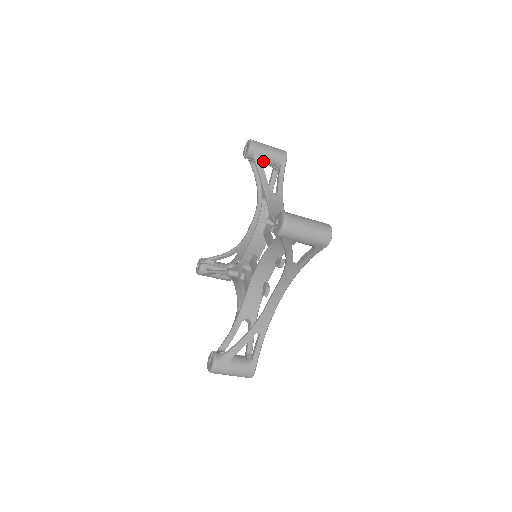
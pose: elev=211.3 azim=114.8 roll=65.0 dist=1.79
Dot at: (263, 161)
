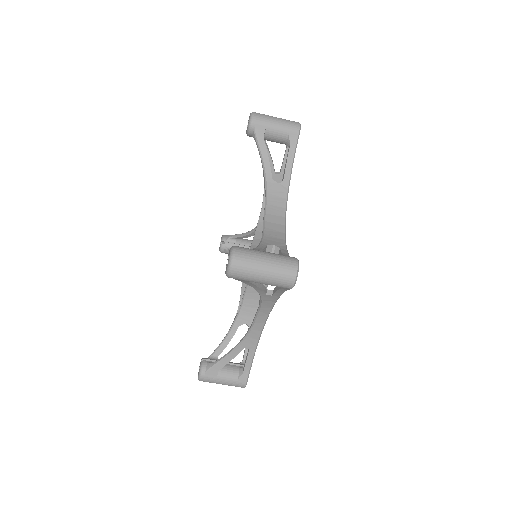
Dot at: (269, 139)
